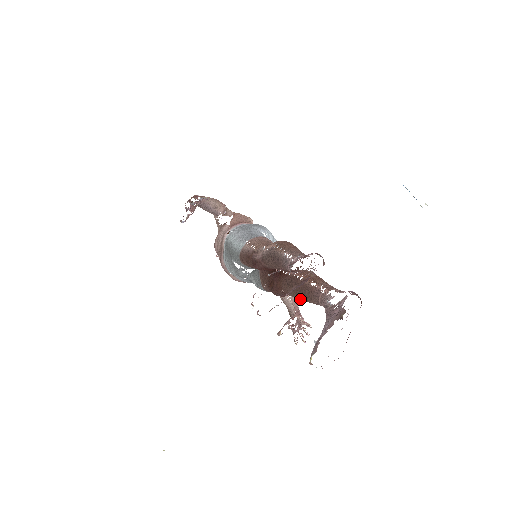
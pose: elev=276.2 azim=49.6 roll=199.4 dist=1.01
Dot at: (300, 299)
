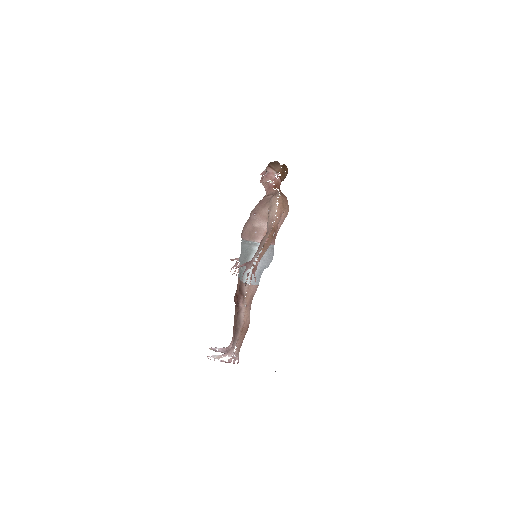
Dot at: (234, 320)
